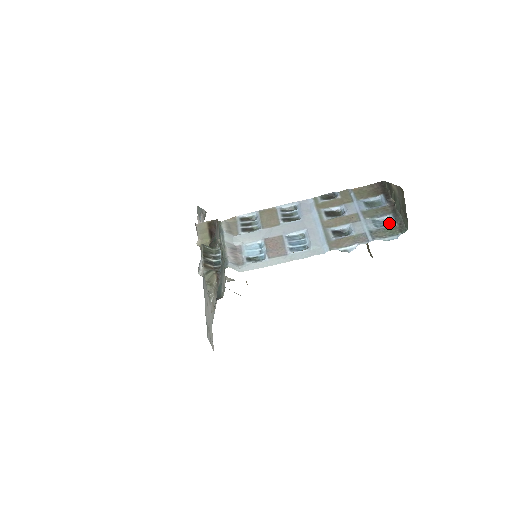
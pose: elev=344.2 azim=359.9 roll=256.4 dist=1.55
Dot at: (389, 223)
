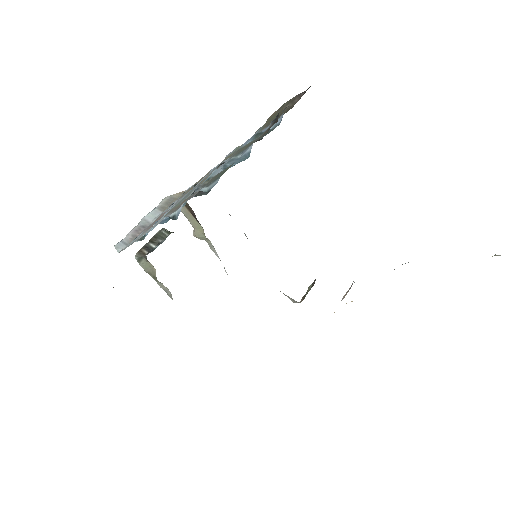
Dot at: (245, 159)
